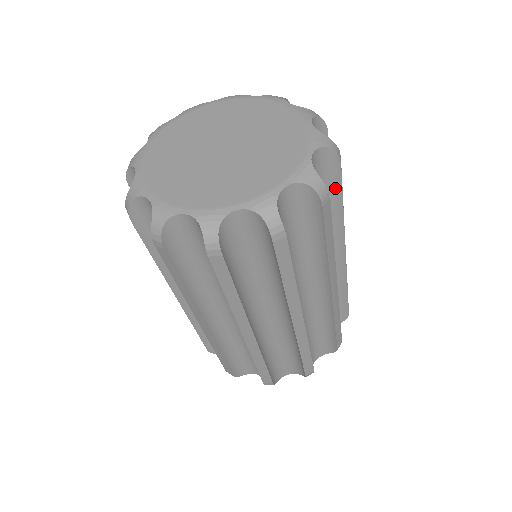
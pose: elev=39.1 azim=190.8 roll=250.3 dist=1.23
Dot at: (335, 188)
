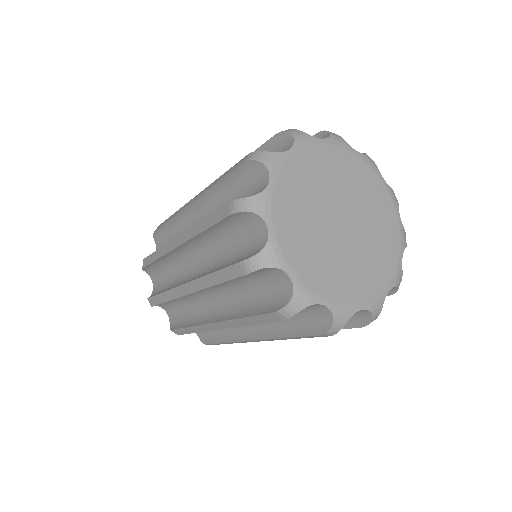
Dot at: occluded
